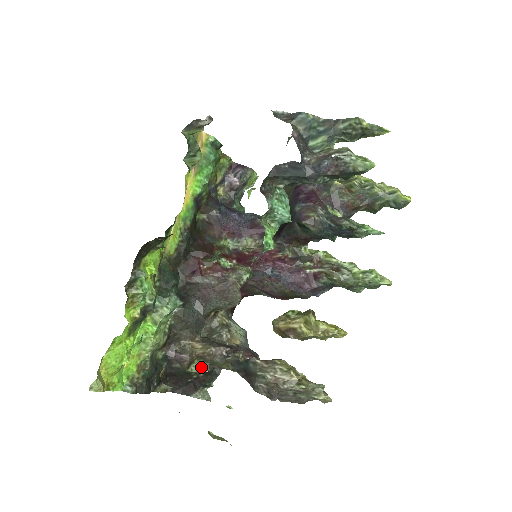
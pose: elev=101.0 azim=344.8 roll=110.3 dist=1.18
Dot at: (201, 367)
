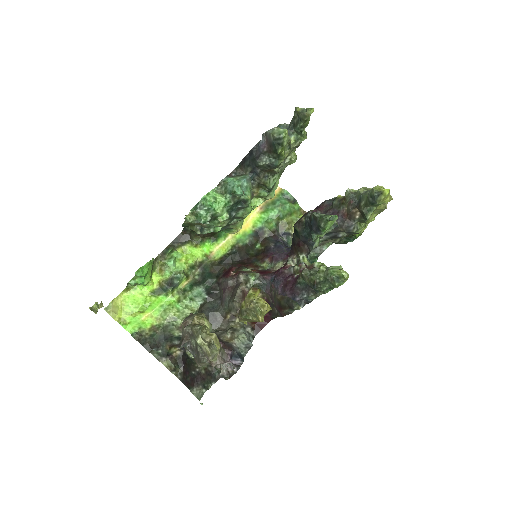
Dot at: occluded
